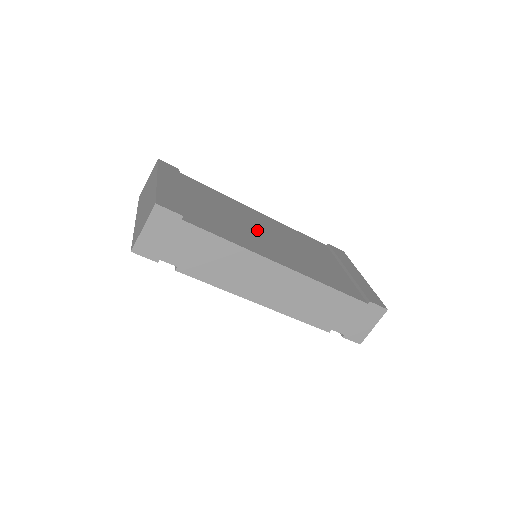
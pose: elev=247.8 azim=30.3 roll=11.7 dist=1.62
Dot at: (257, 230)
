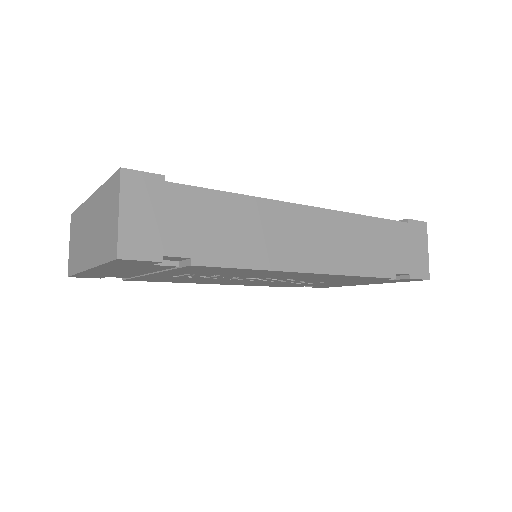
Dot at: occluded
